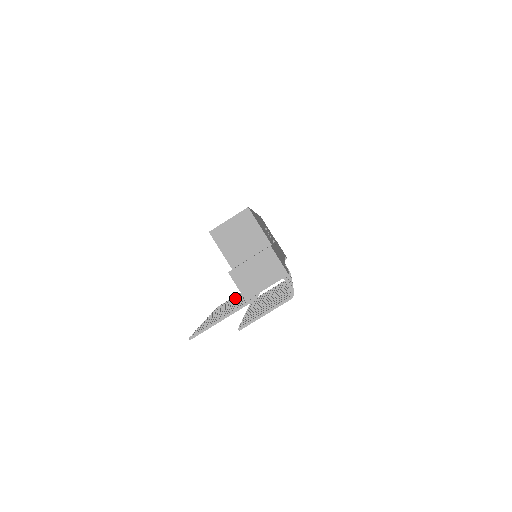
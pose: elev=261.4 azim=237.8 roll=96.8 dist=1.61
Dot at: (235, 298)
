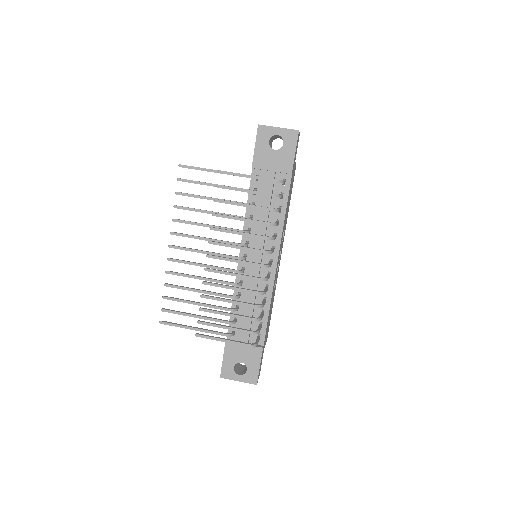
Dot at: (198, 289)
